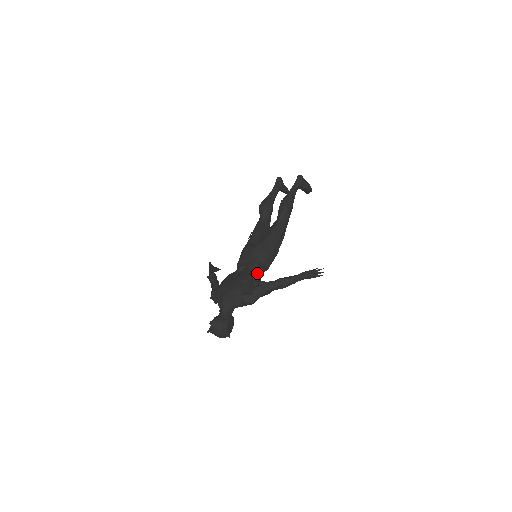
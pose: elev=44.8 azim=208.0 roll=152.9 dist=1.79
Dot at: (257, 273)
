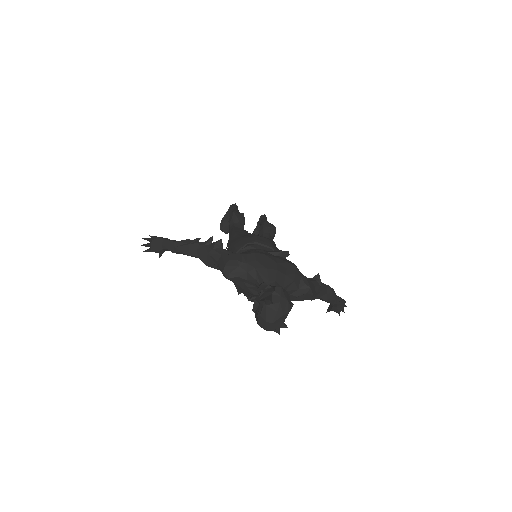
Dot at: occluded
